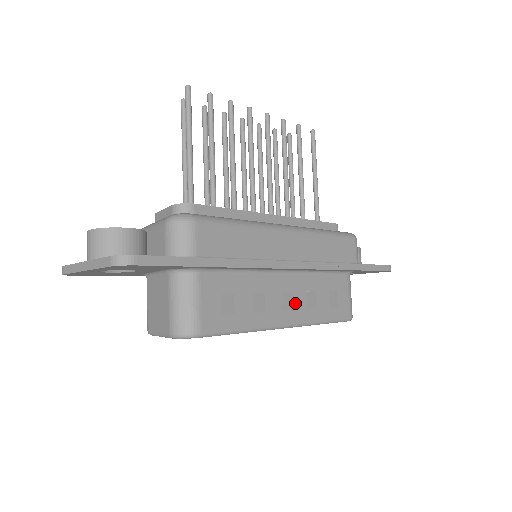
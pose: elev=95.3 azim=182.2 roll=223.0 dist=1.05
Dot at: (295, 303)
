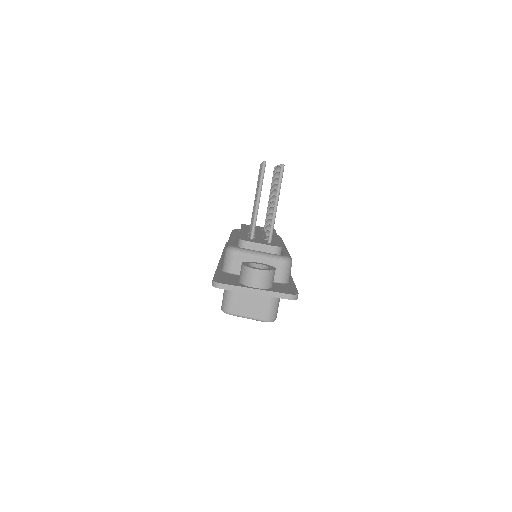
Dot at: occluded
